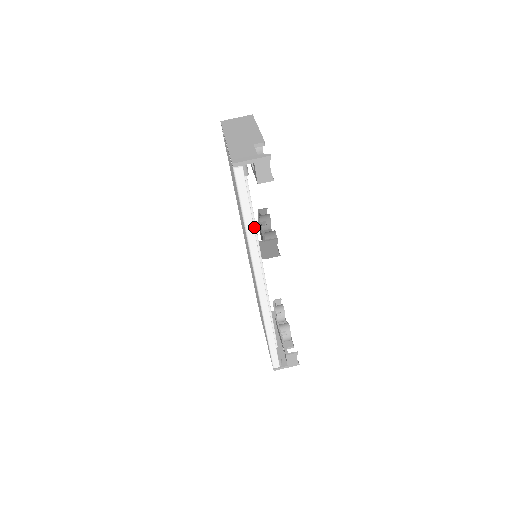
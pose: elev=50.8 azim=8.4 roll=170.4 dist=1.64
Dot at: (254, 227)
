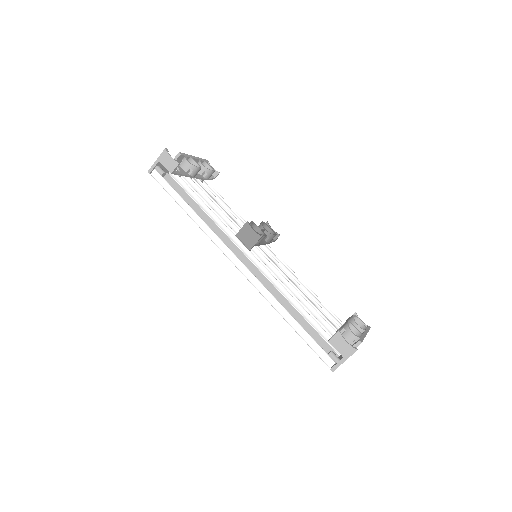
Dot at: (219, 222)
